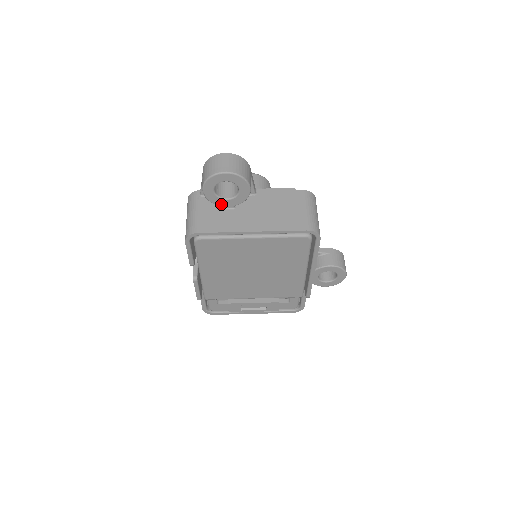
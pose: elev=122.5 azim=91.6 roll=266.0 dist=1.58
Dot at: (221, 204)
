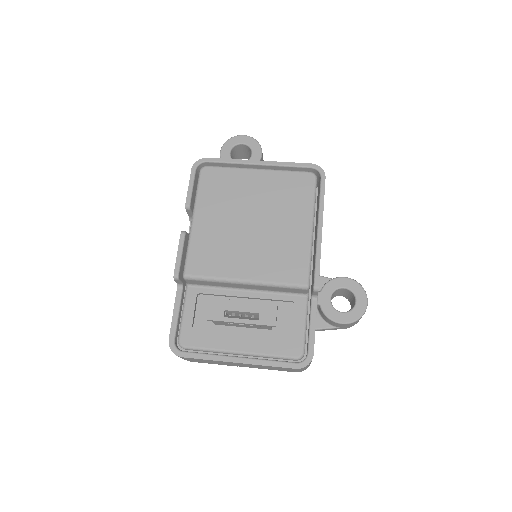
Dot at: occluded
